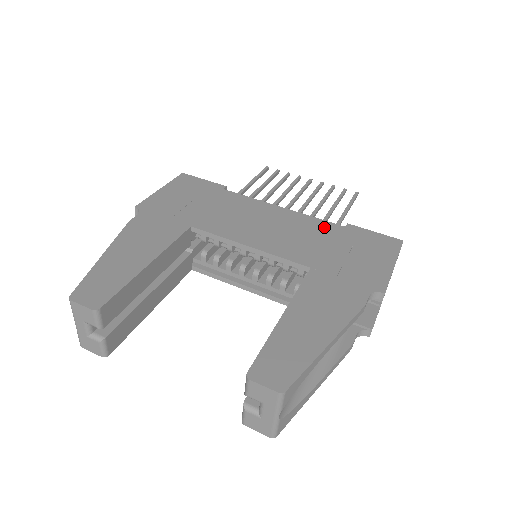
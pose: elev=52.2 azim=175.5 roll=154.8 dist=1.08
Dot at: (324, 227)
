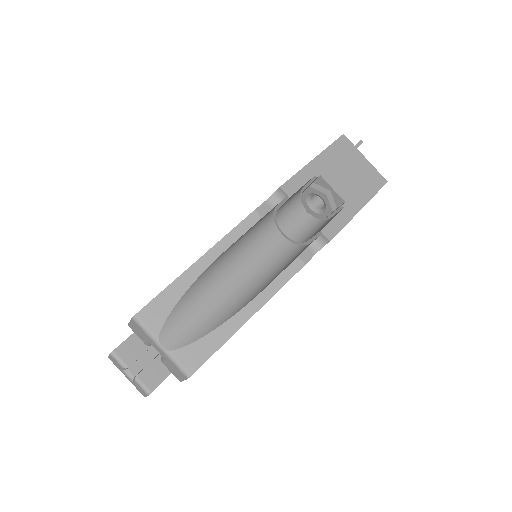
Dot at: occluded
